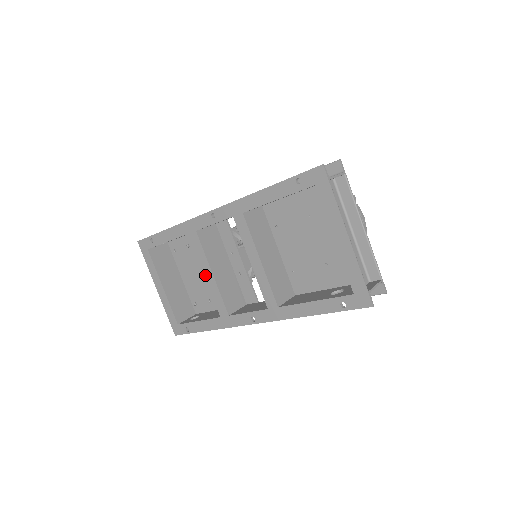
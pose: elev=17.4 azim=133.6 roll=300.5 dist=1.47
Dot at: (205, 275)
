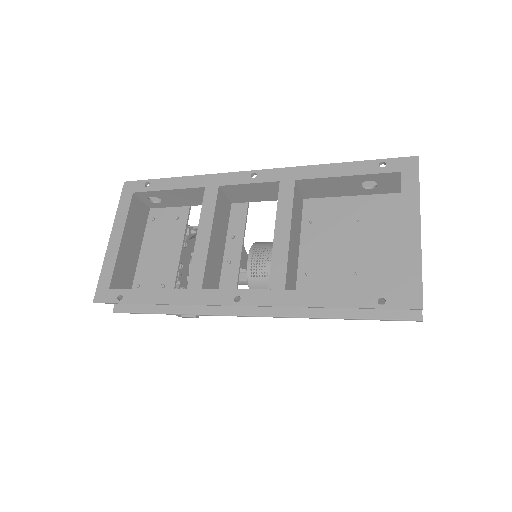
Dot at: (198, 235)
